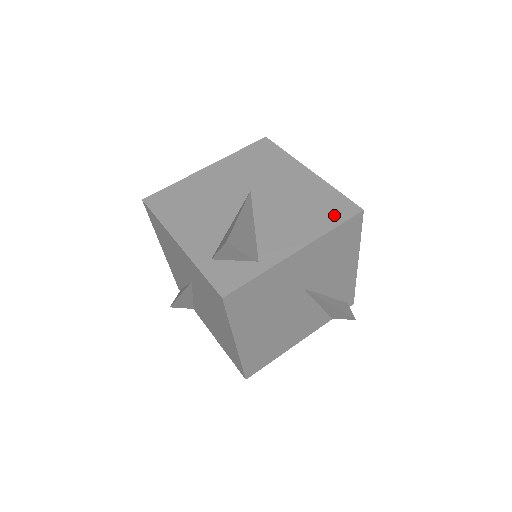
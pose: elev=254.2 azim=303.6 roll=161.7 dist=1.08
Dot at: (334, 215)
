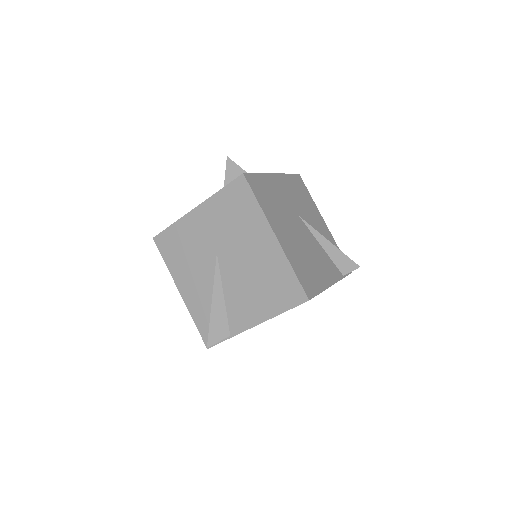
Dot at: occluded
